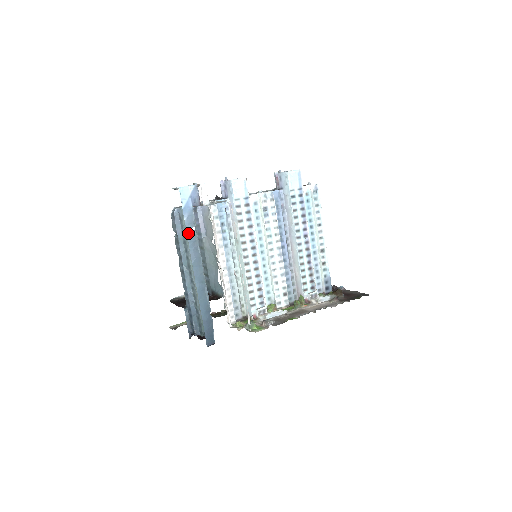
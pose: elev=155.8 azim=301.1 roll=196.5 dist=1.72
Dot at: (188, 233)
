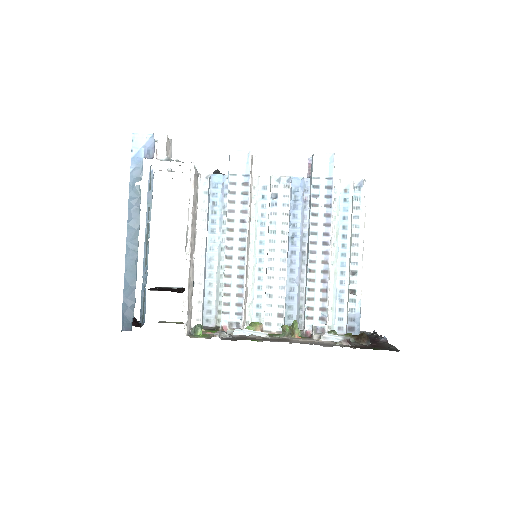
Dot at: (131, 187)
